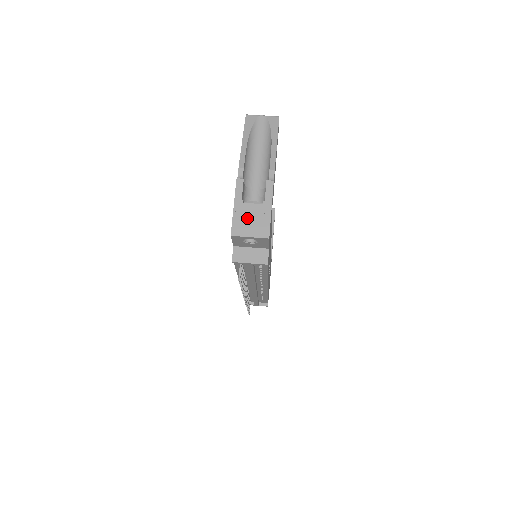
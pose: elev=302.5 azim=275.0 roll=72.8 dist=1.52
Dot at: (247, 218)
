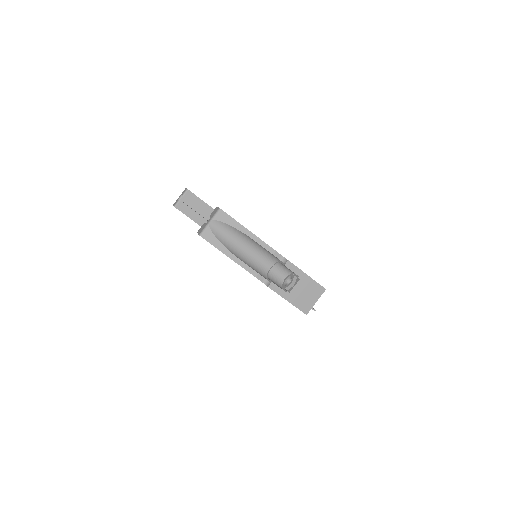
Dot at: (302, 296)
